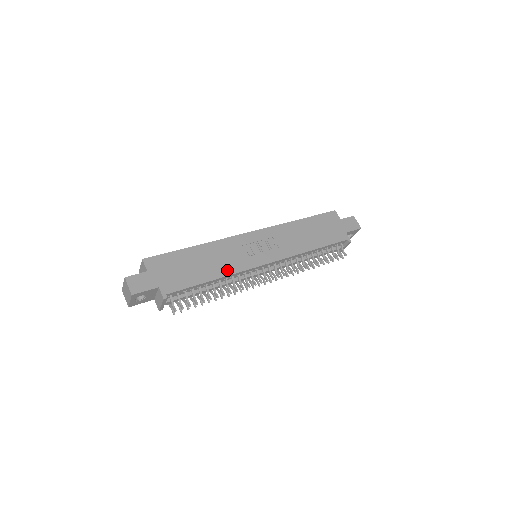
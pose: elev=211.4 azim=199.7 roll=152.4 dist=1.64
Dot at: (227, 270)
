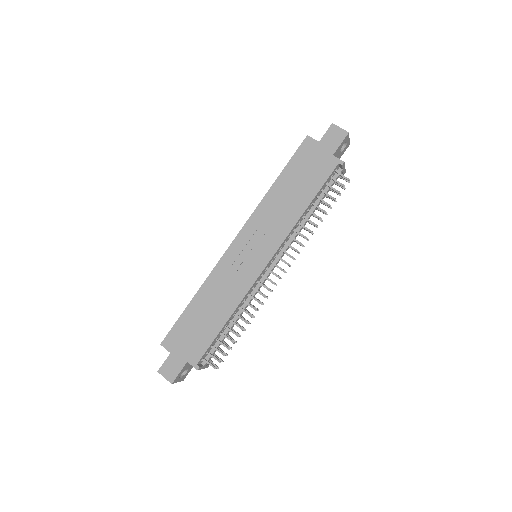
Dot at: (233, 301)
